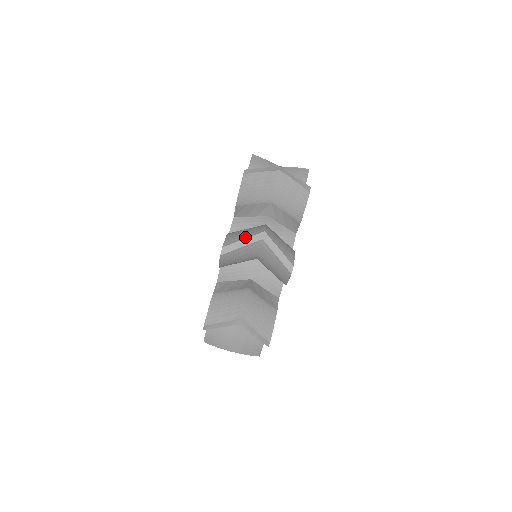
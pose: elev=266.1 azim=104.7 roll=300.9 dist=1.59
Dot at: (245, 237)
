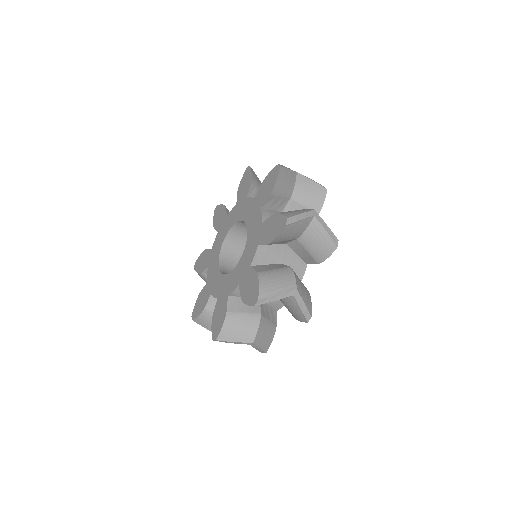
Dot at: (279, 292)
